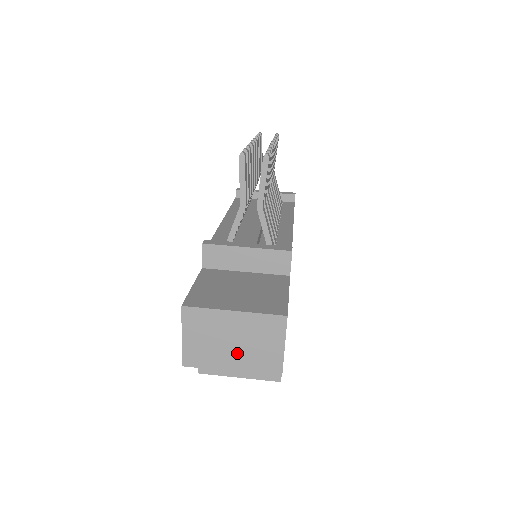
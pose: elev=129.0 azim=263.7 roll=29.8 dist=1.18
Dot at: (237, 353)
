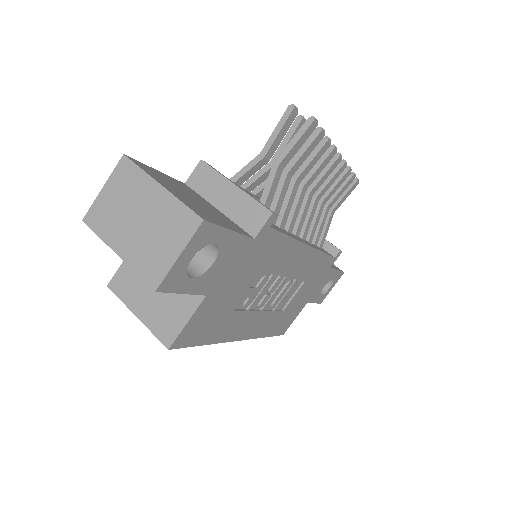
Dot at: (134, 236)
